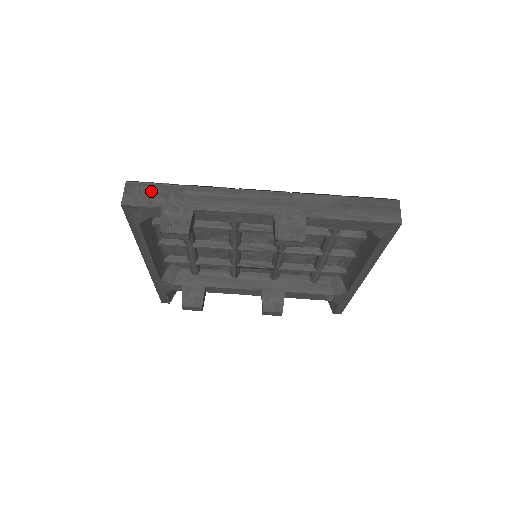
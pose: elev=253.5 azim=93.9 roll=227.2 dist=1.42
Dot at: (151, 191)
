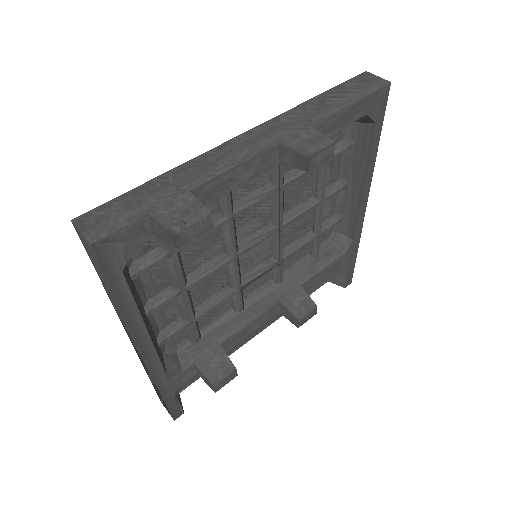
Dot at: (116, 208)
